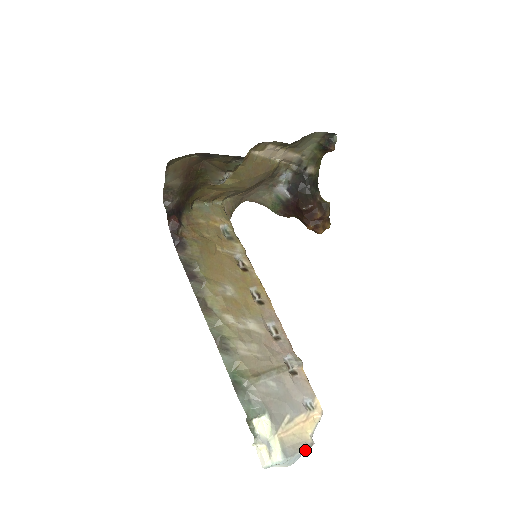
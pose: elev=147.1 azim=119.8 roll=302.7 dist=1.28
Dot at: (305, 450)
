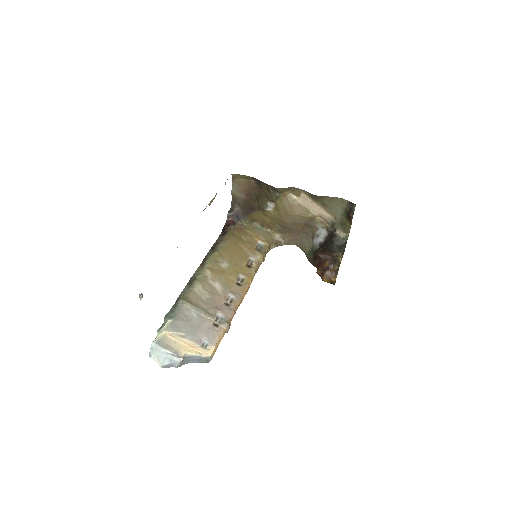
Dot at: (174, 358)
